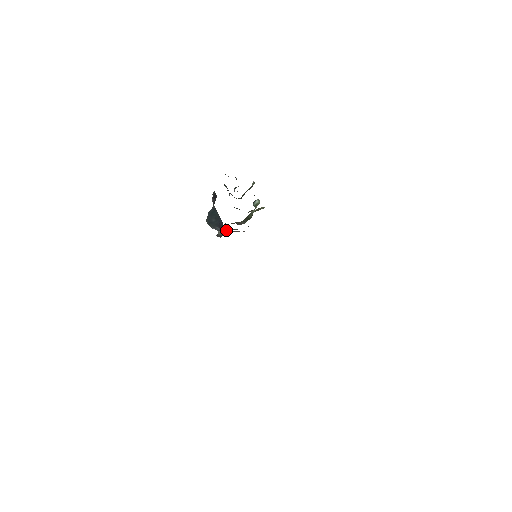
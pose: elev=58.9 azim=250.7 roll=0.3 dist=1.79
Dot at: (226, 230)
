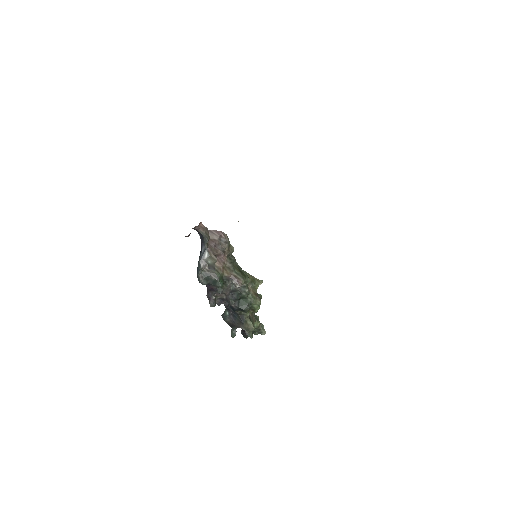
Dot at: (213, 256)
